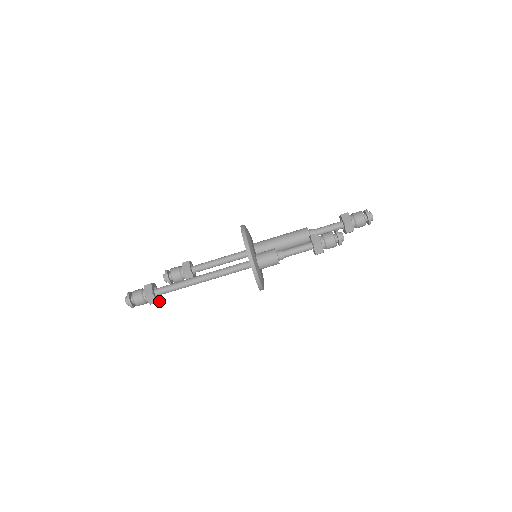
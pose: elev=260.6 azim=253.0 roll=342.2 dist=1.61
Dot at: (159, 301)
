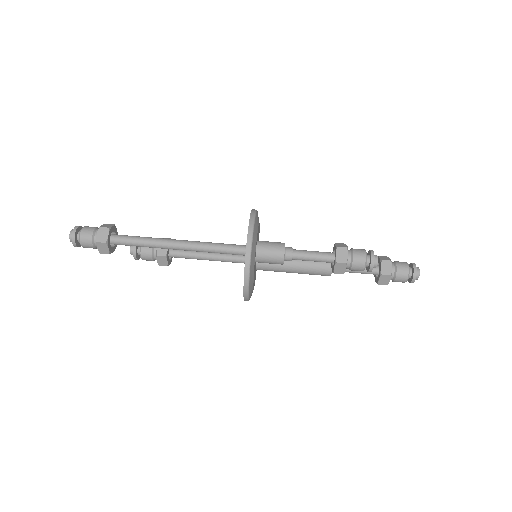
Dot at: (109, 250)
